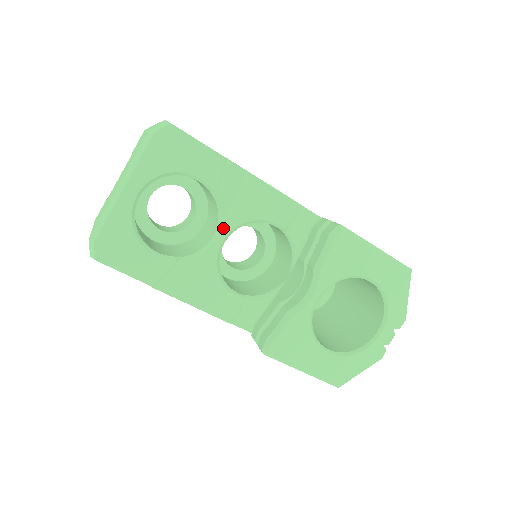
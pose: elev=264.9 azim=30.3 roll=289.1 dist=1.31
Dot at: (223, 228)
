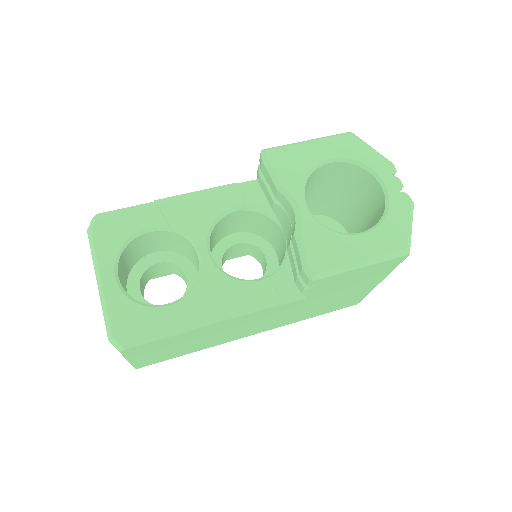
Dot at: (198, 244)
